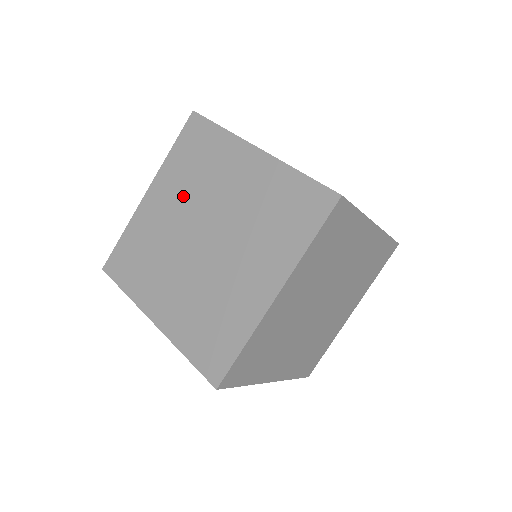
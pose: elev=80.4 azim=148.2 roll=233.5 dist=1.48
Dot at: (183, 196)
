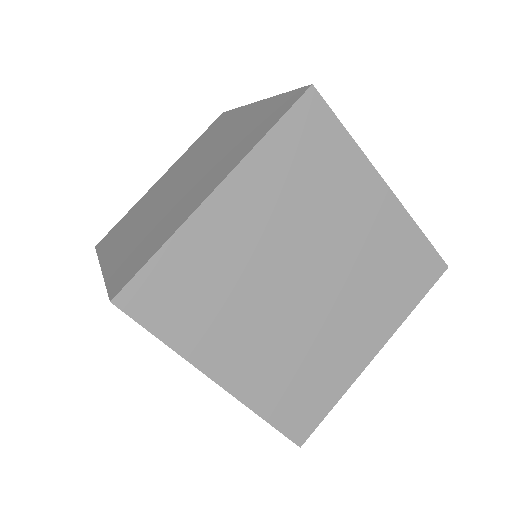
Dot at: (184, 164)
